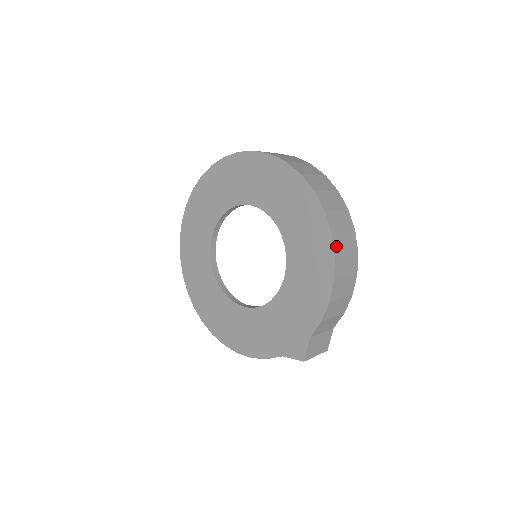
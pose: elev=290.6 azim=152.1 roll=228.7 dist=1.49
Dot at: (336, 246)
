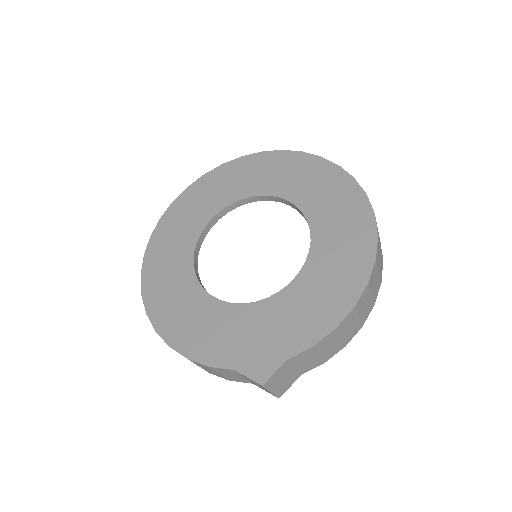
Dot at: (372, 275)
